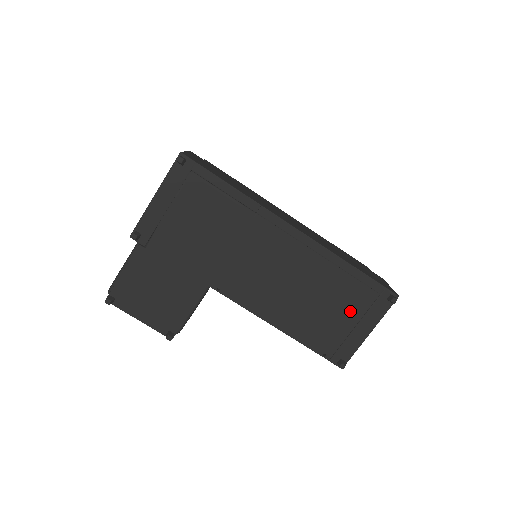
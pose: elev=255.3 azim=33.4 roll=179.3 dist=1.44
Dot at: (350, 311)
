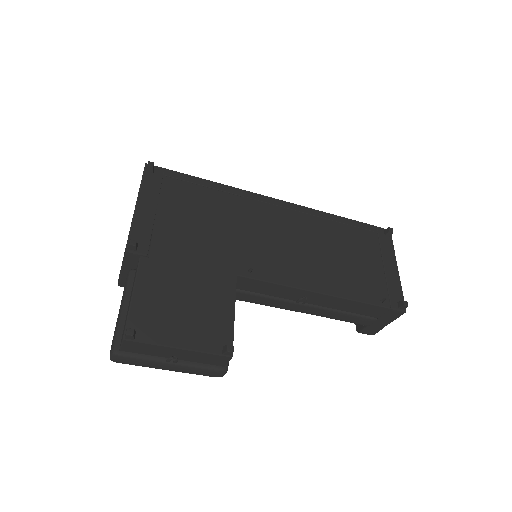
Dot at: (369, 255)
